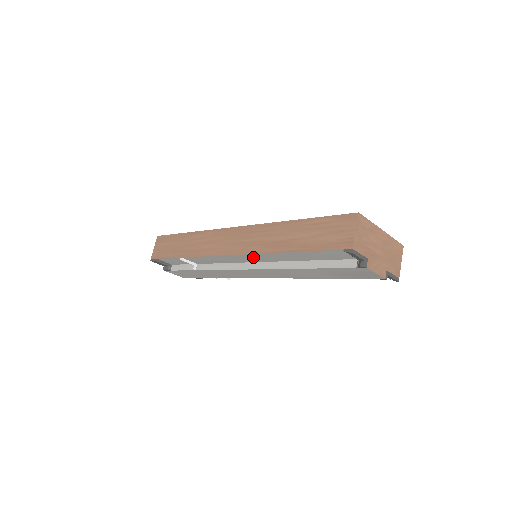
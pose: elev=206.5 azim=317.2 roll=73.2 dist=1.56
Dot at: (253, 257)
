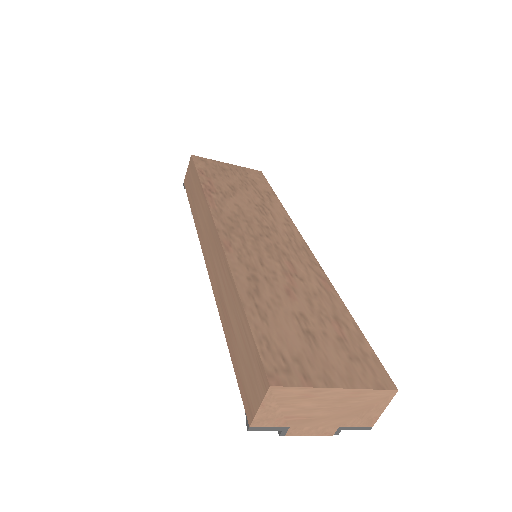
Dot at: occluded
